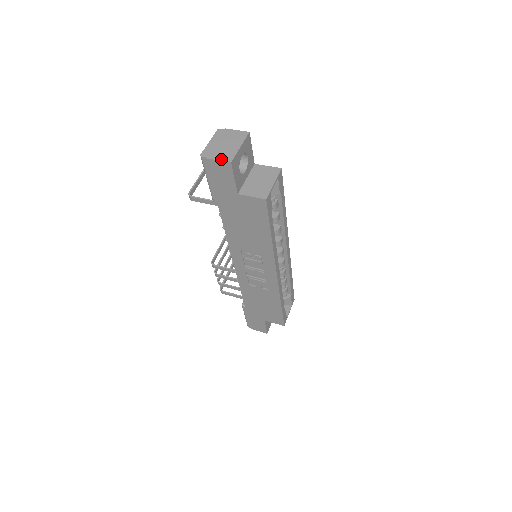
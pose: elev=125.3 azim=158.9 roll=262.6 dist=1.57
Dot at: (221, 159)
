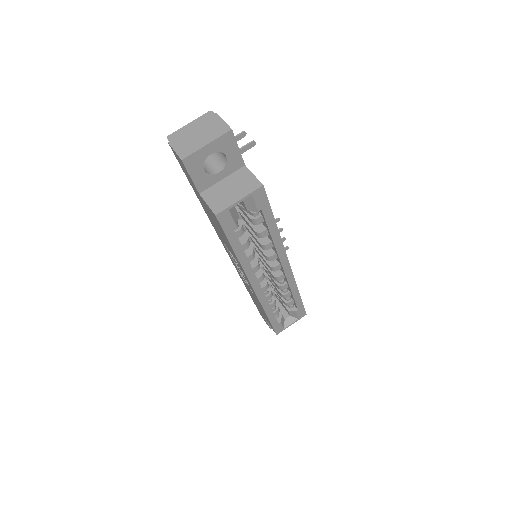
Dot at: (178, 151)
